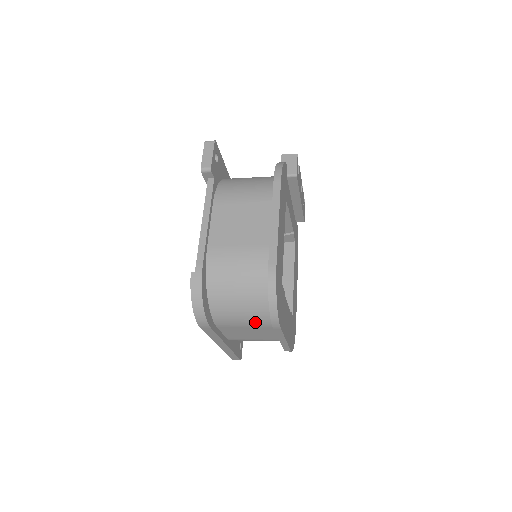
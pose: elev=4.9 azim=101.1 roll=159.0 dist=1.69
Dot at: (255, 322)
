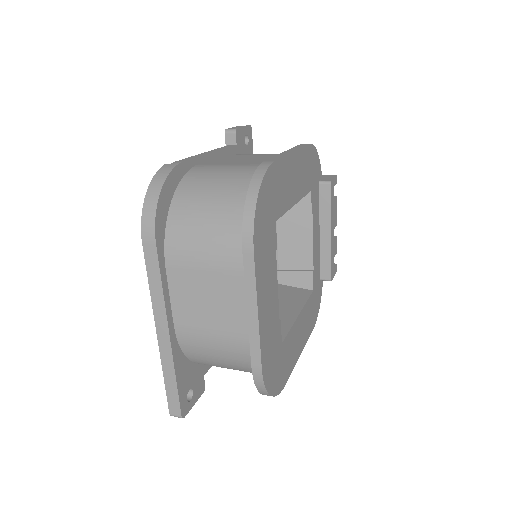
Dot at: (220, 255)
